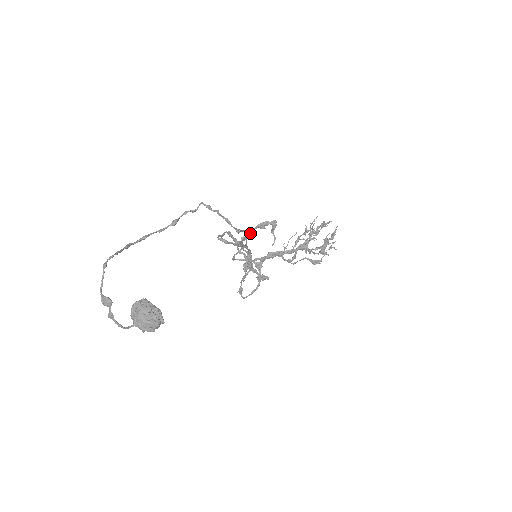
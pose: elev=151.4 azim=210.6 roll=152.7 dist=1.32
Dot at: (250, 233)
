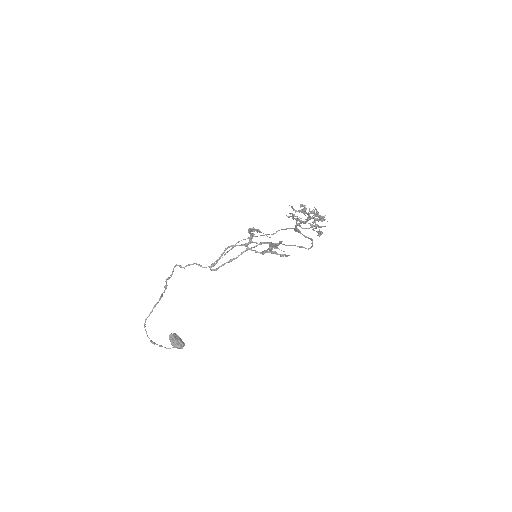
Dot at: (251, 233)
